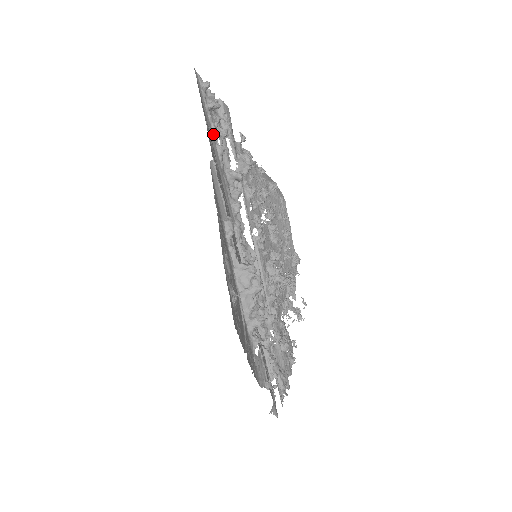
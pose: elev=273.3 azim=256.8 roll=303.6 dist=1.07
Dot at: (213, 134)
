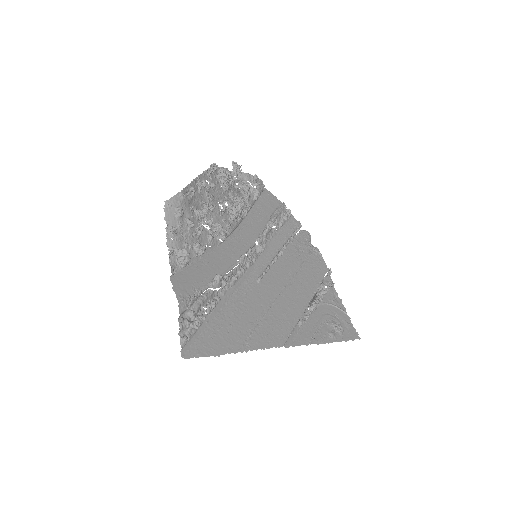
Dot at: (207, 316)
